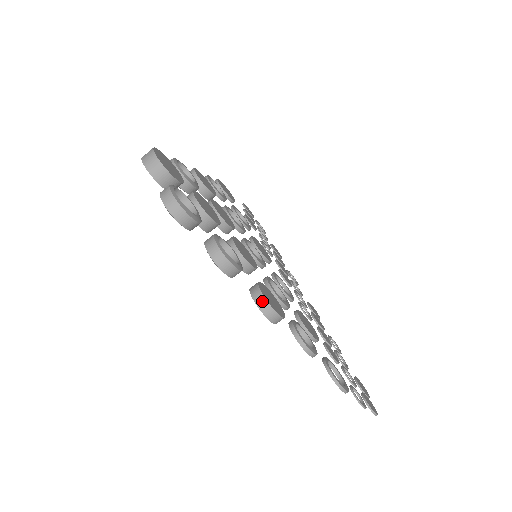
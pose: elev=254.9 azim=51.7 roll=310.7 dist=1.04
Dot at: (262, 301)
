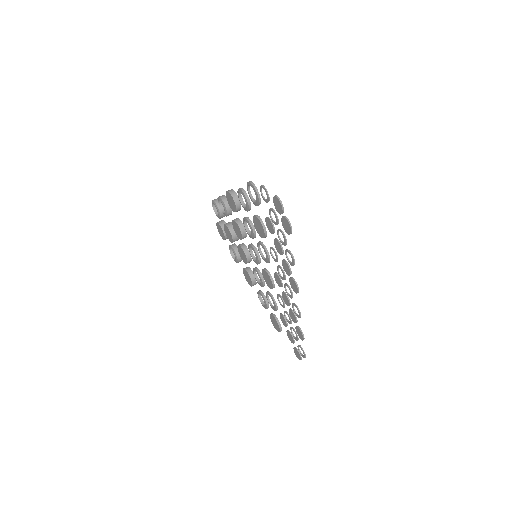
Dot at: occluded
